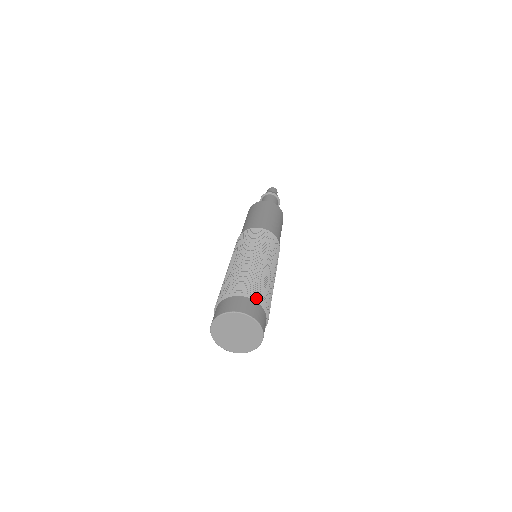
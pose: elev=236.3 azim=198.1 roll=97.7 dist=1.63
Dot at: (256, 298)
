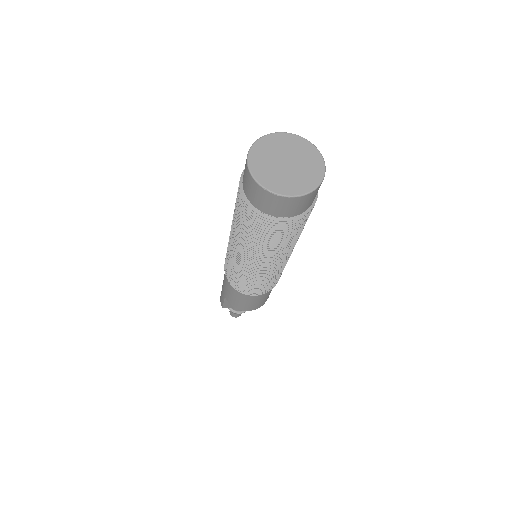
Dot at: occluded
